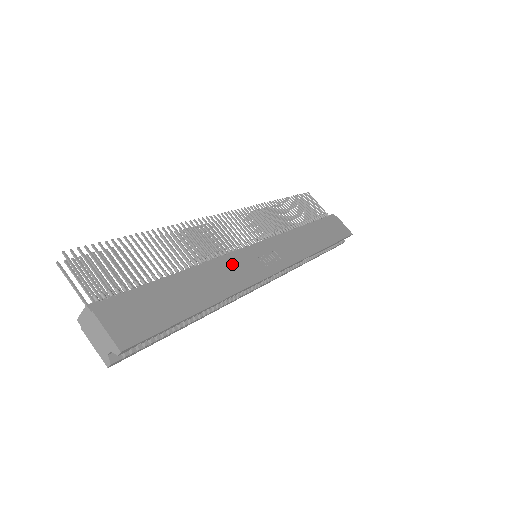
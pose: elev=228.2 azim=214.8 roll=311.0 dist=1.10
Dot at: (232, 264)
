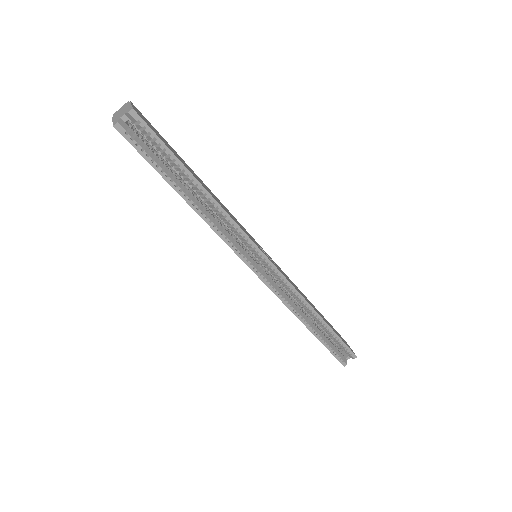
Dot at: (235, 218)
